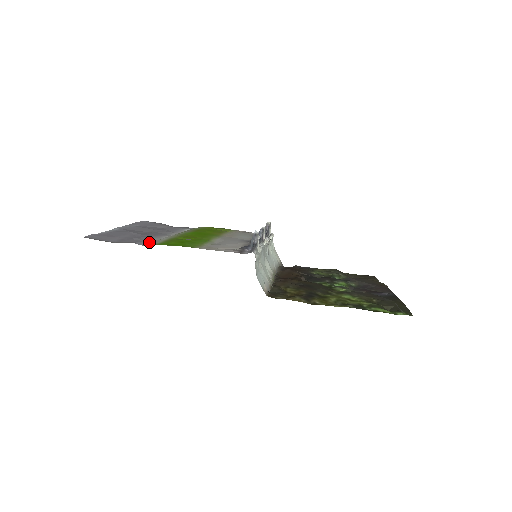
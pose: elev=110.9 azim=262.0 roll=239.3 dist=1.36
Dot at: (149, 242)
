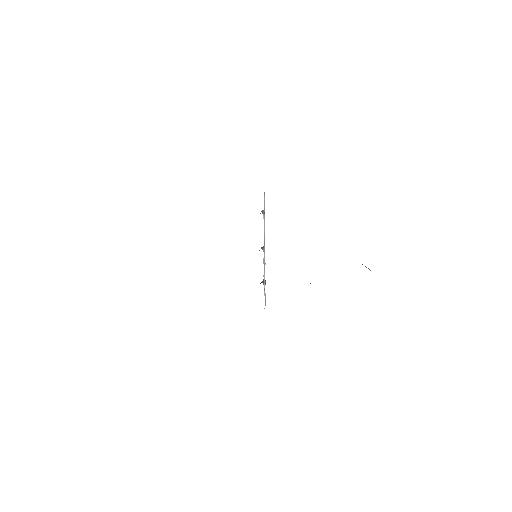
Dot at: occluded
